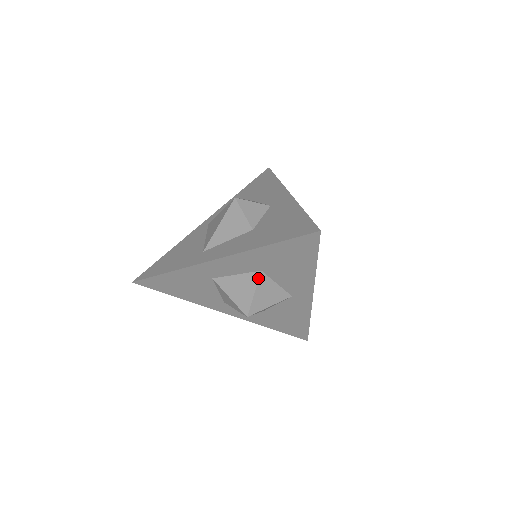
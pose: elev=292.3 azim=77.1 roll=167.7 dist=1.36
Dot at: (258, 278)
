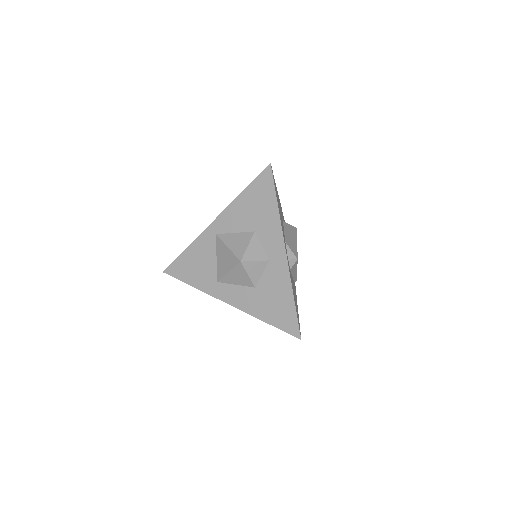
Dot at: occluded
